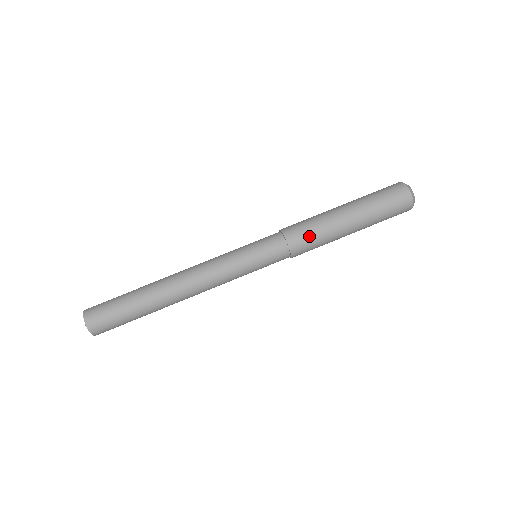
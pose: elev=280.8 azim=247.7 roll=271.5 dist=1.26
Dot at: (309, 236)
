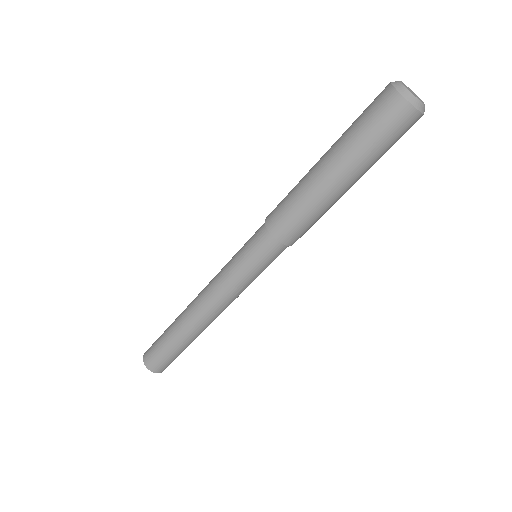
Dot at: (293, 218)
